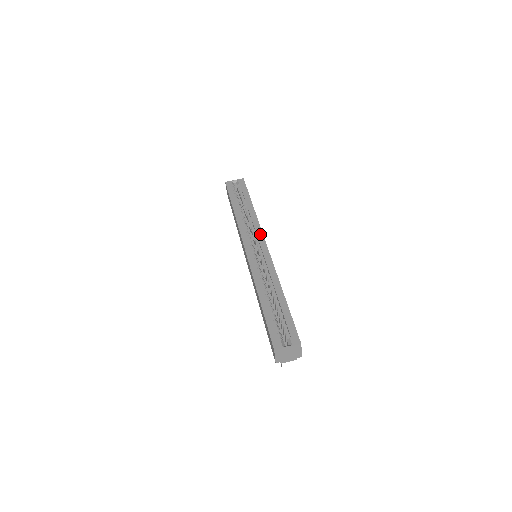
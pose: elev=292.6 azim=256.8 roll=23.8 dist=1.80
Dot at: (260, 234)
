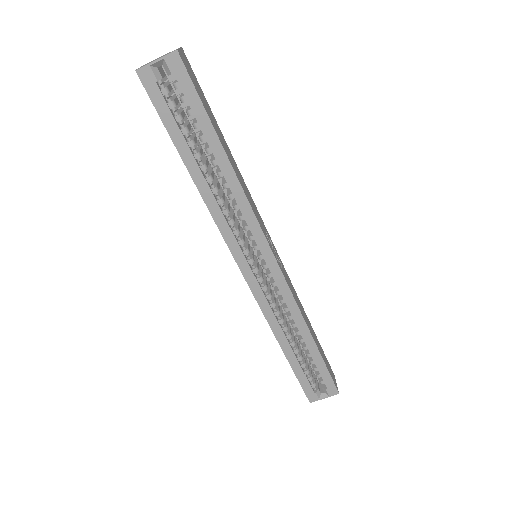
Dot at: (259, 237)
